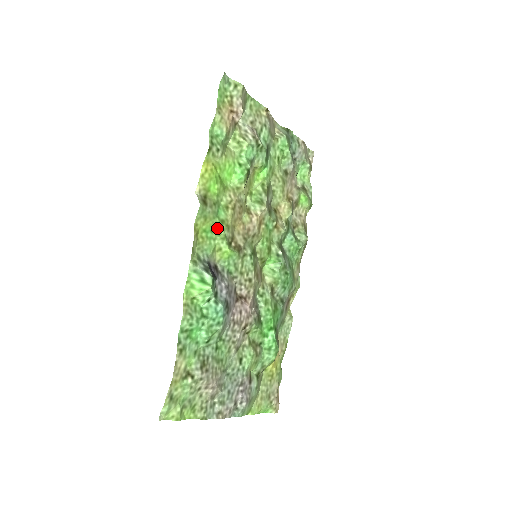
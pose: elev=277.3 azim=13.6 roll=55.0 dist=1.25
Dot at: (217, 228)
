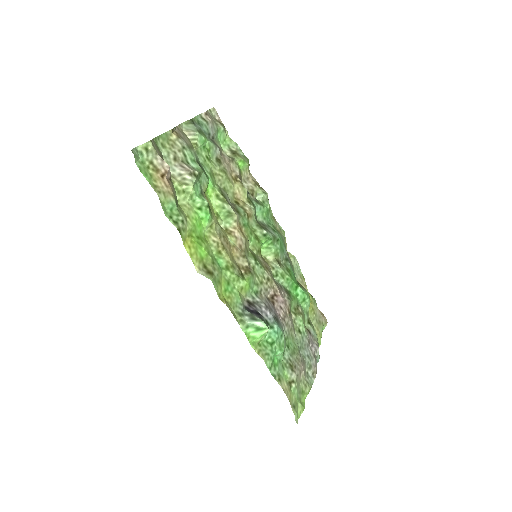
Dot at: (229, 277)
